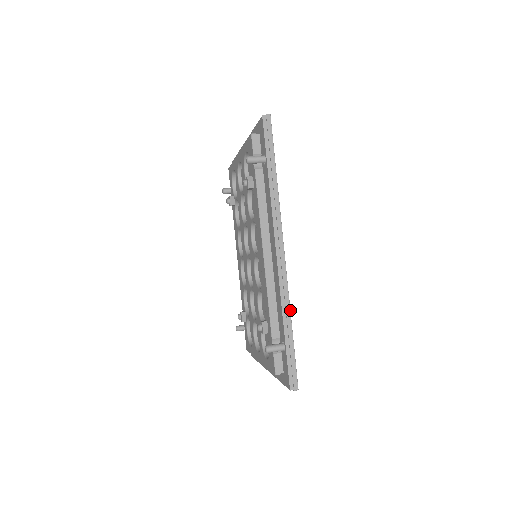
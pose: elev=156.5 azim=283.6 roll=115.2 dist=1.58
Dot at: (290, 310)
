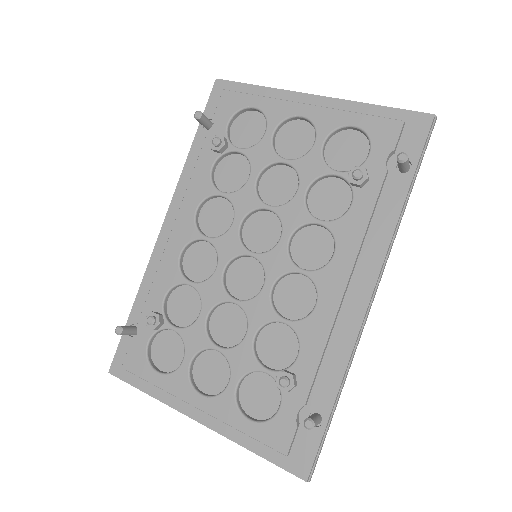
Dot at: (347, 374)
